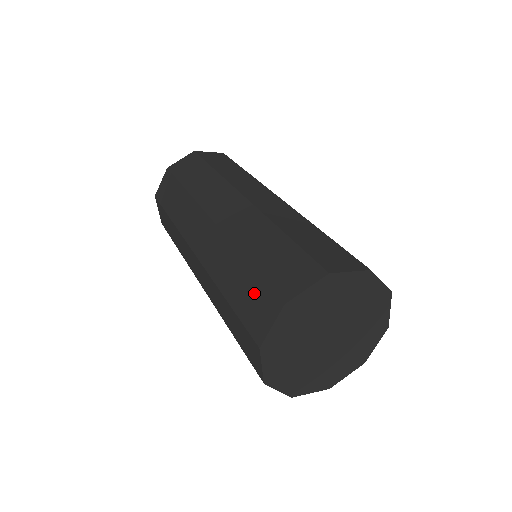
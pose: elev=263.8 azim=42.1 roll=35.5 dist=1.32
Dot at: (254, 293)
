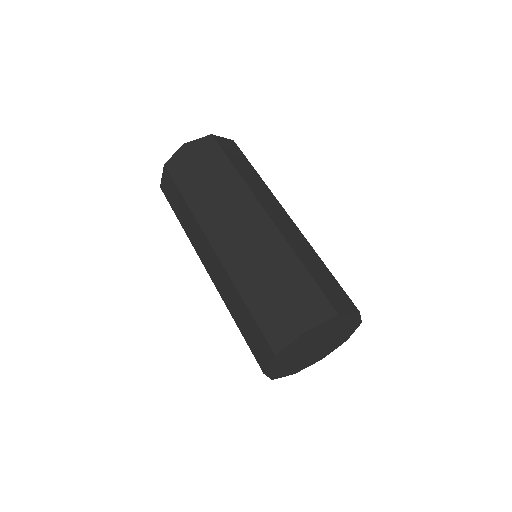
Dot at: (254, 333)
